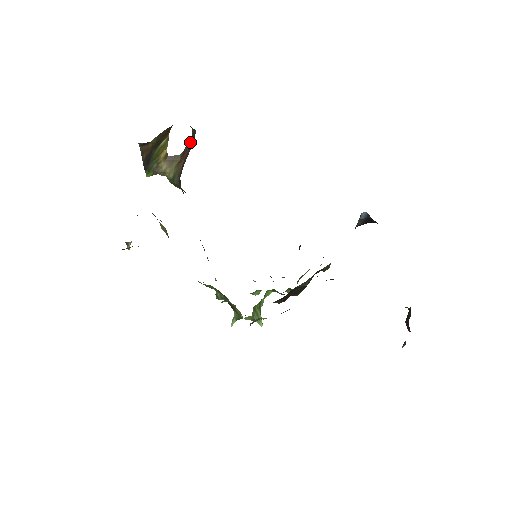
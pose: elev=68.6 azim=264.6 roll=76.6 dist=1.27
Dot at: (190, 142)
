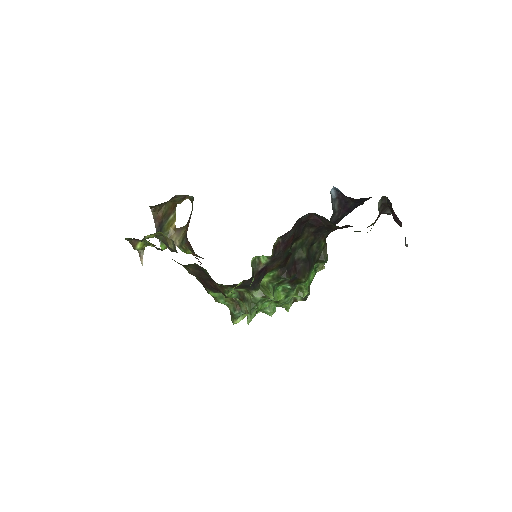
Dot at: occluded
